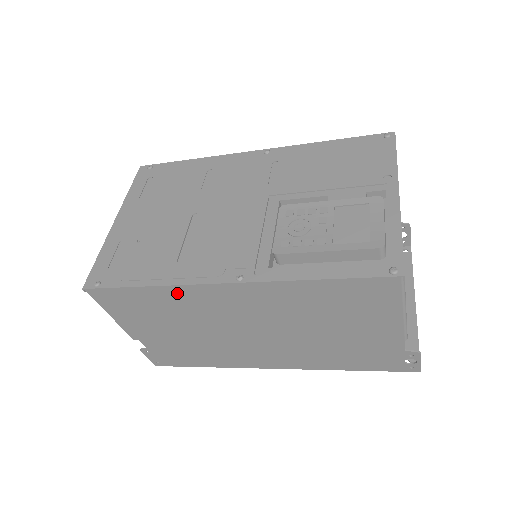
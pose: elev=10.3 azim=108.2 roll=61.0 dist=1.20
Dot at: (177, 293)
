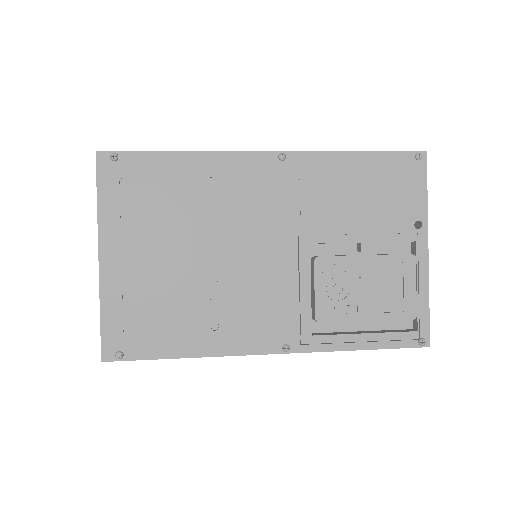
Dot at: occluded
